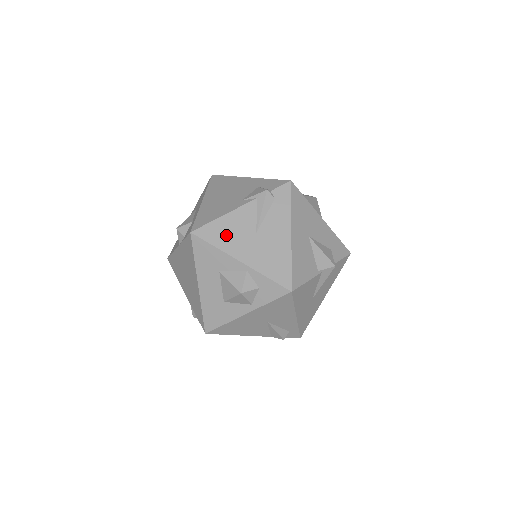
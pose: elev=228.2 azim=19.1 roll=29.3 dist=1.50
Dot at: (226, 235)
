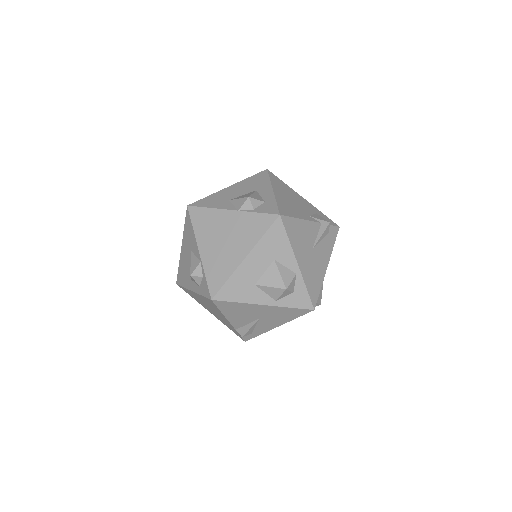
Dot at: (298, 236)
